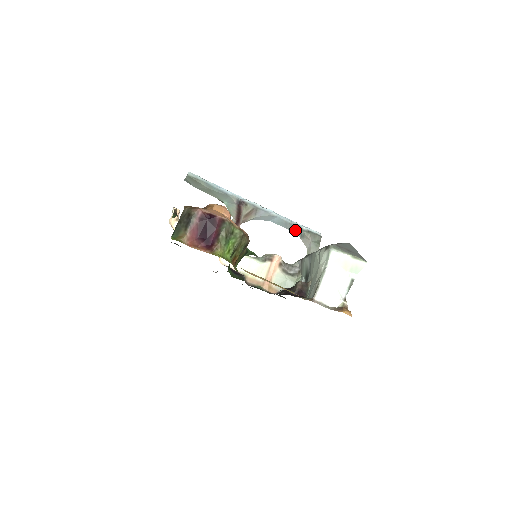
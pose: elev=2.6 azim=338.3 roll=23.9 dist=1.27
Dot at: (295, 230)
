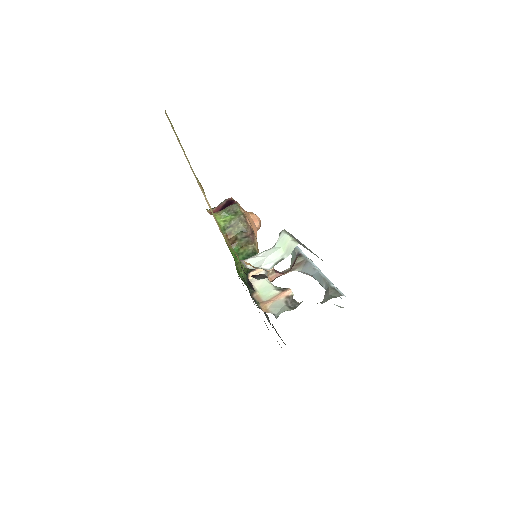
Dot at: (325, 286)
